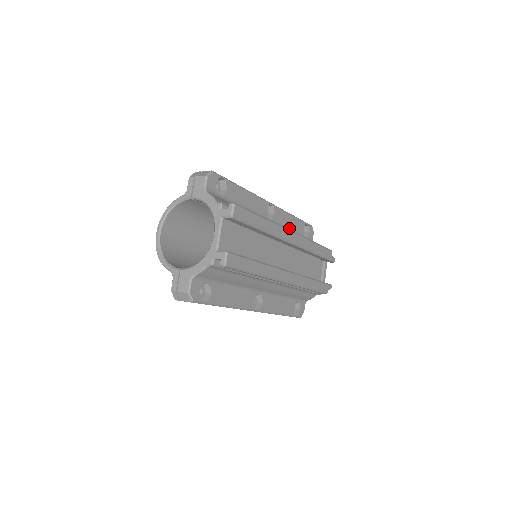
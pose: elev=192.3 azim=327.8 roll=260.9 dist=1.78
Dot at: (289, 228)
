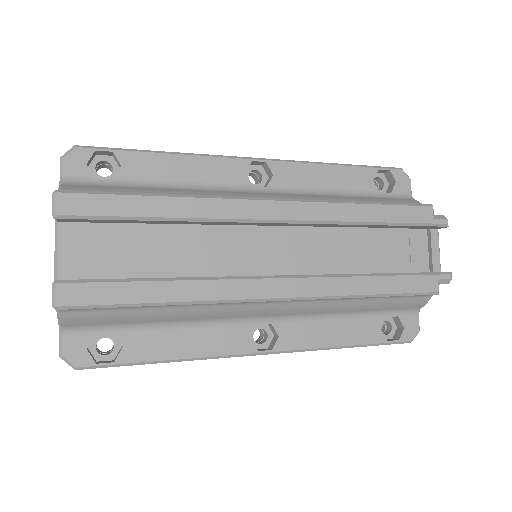
Dot at: (326, 189)
